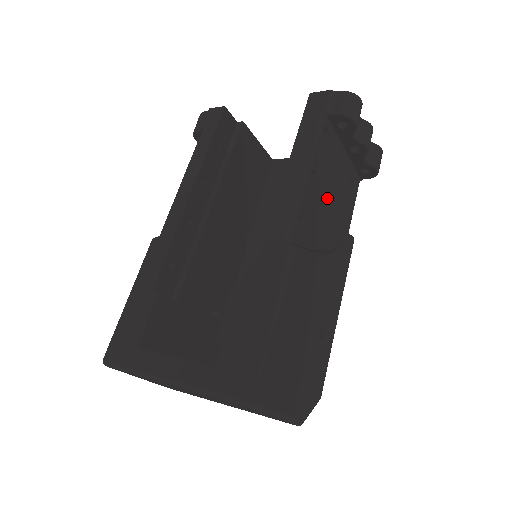
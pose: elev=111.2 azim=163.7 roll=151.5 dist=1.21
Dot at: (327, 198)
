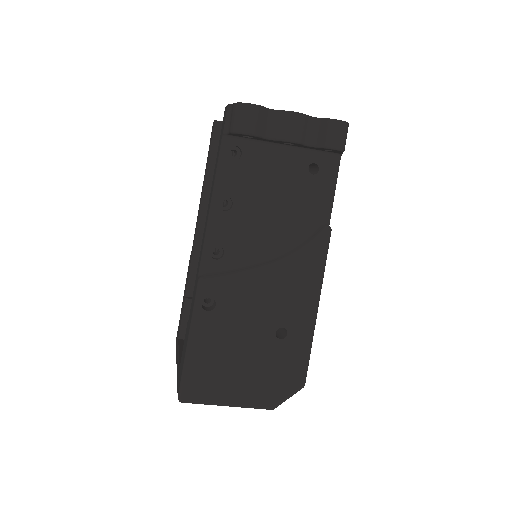
Dot at: (262, 209)
